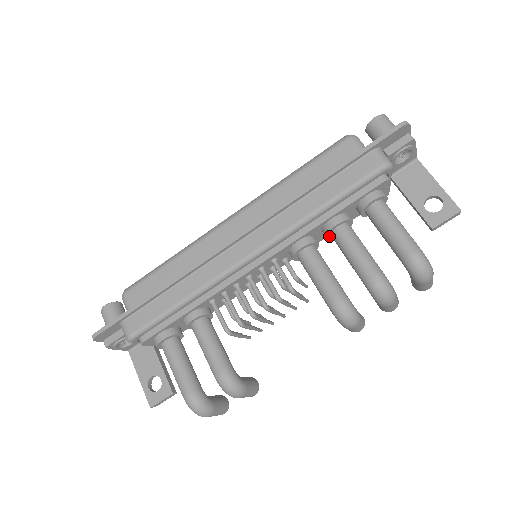
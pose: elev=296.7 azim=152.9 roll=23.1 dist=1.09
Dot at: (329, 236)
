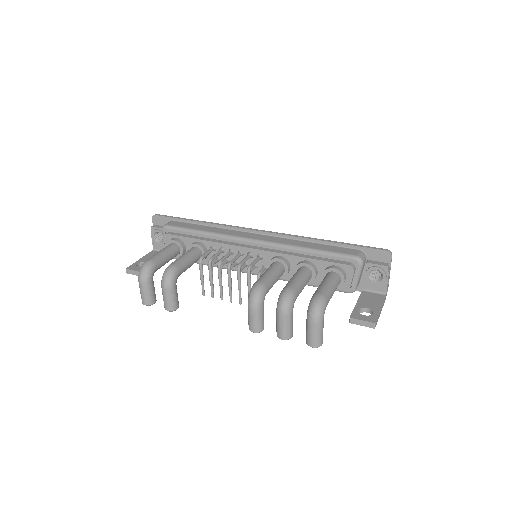
Dot at: occluded
